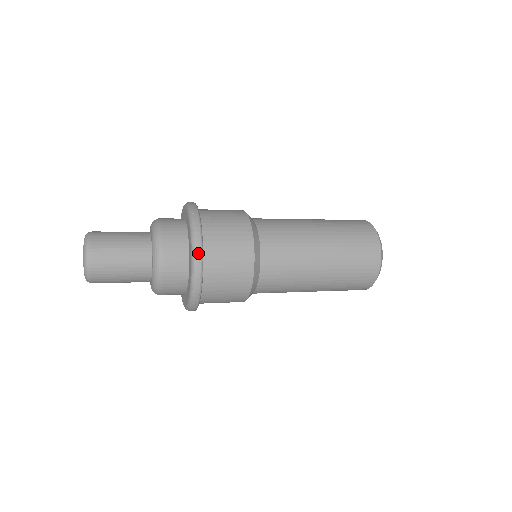
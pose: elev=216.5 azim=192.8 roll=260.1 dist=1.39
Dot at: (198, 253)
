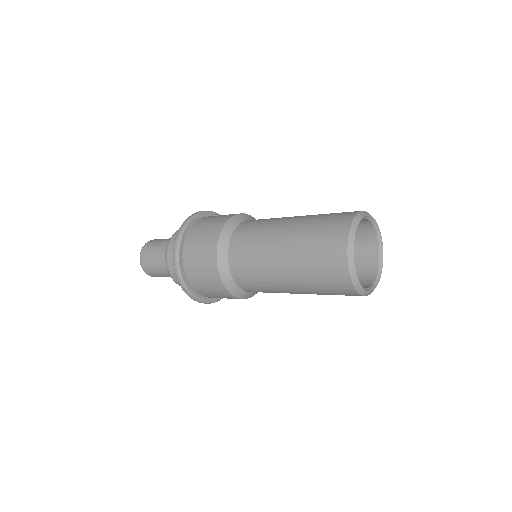
Dot at: (175, 248)
